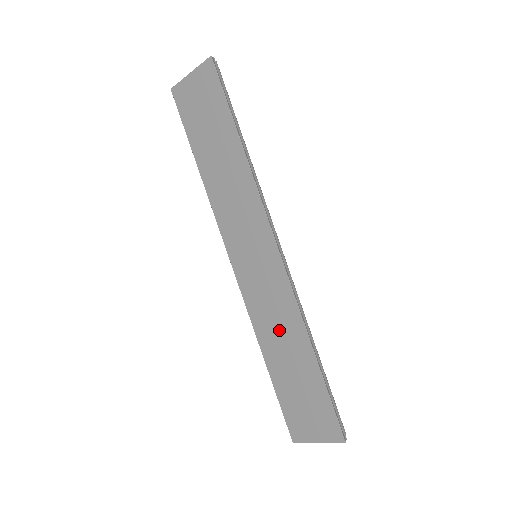
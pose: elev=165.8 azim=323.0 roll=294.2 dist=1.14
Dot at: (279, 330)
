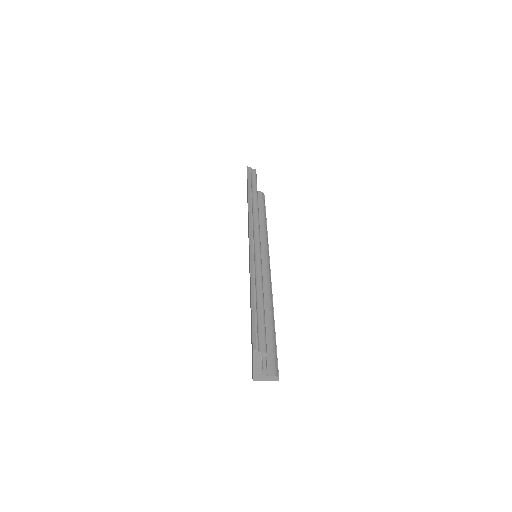
Dot at: (250, 292)
